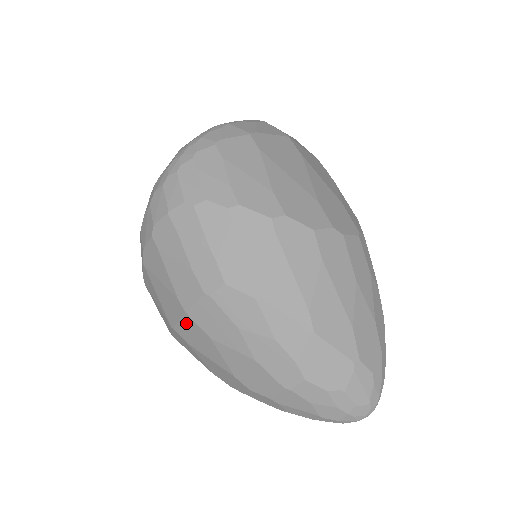
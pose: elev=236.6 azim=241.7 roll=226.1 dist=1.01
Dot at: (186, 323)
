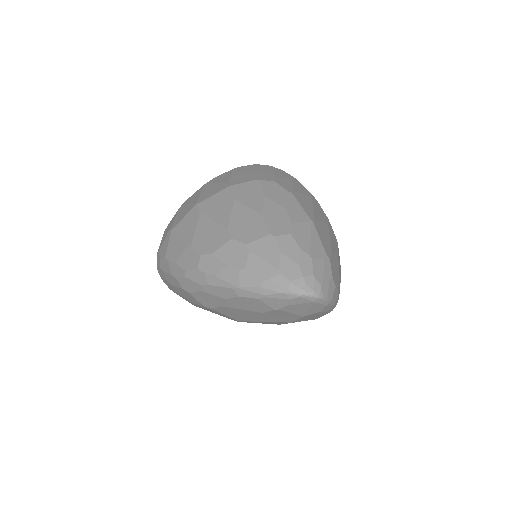
Dot at: (220, 195)
